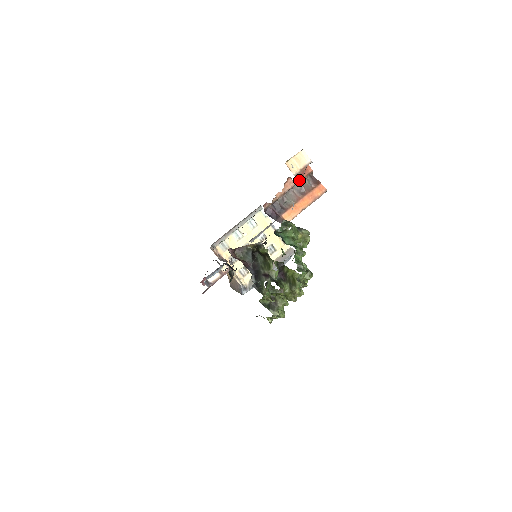
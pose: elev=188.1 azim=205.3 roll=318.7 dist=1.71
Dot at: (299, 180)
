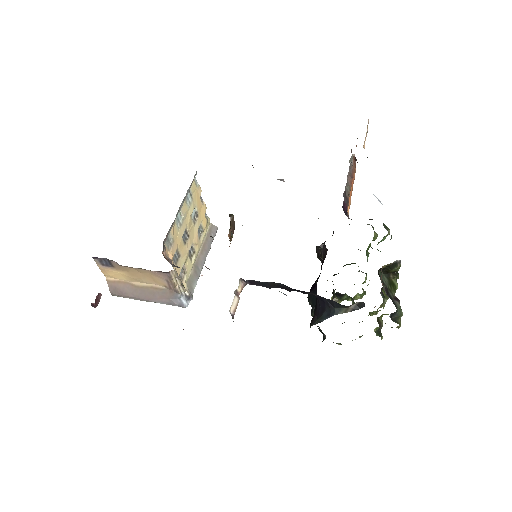
Dot at: occluded
